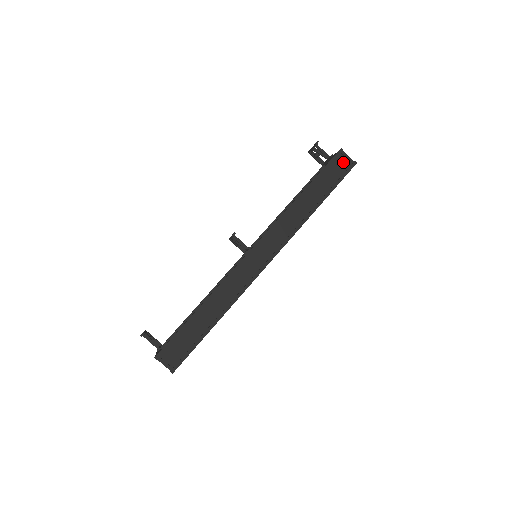
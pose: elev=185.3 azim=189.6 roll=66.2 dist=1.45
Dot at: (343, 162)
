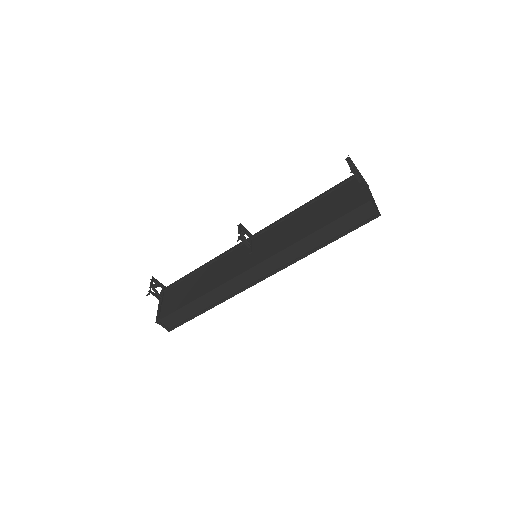
Dot at: (367, 212)
